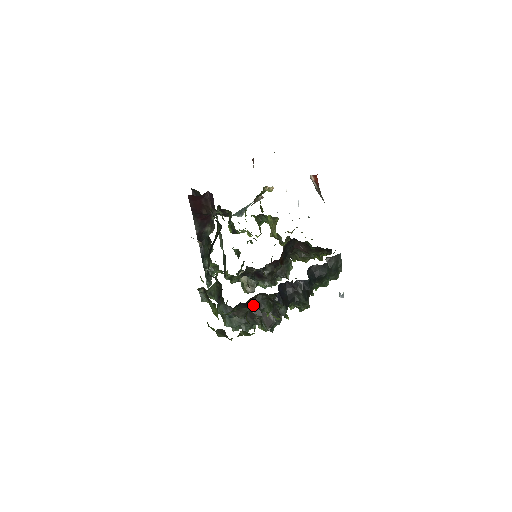
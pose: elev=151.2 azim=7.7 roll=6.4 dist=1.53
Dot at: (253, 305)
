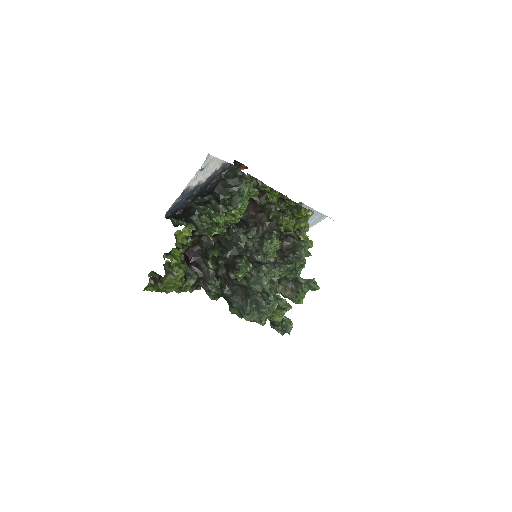
Dot at: (203, 260)
